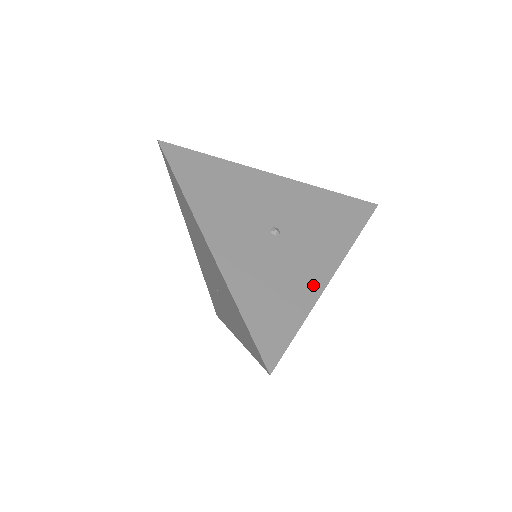
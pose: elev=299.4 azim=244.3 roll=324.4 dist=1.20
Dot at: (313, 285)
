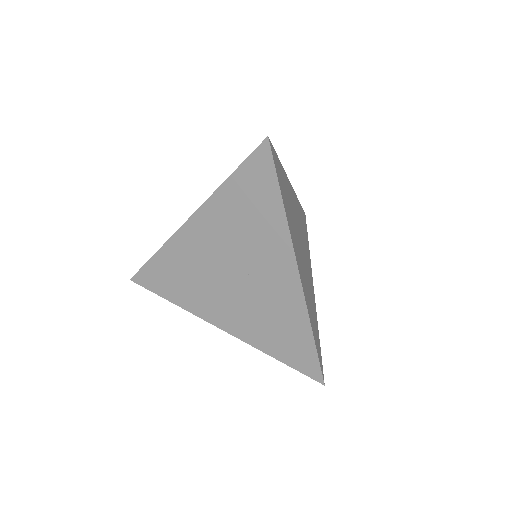
Dot at: occluded
